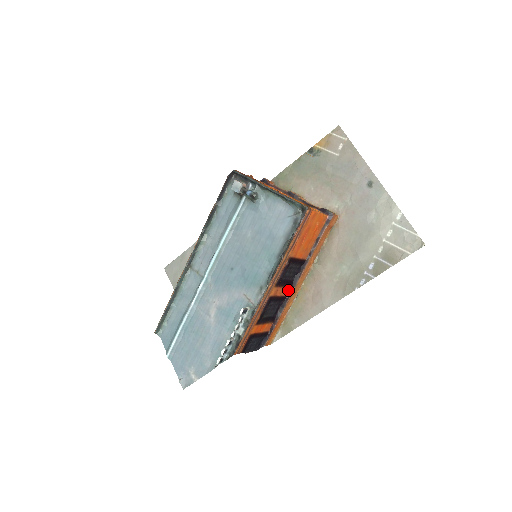
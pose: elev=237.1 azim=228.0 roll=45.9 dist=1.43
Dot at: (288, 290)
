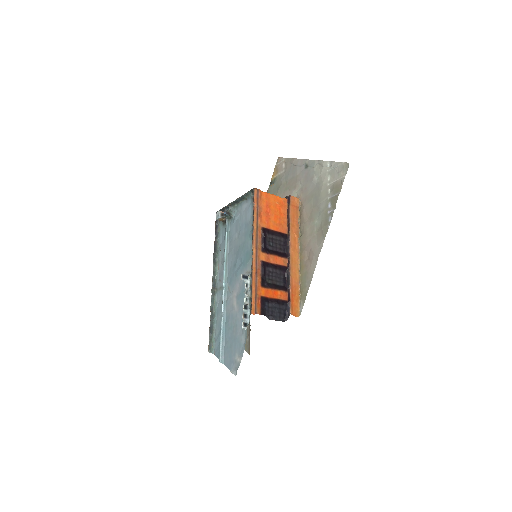
Dot at: (285, 261)
